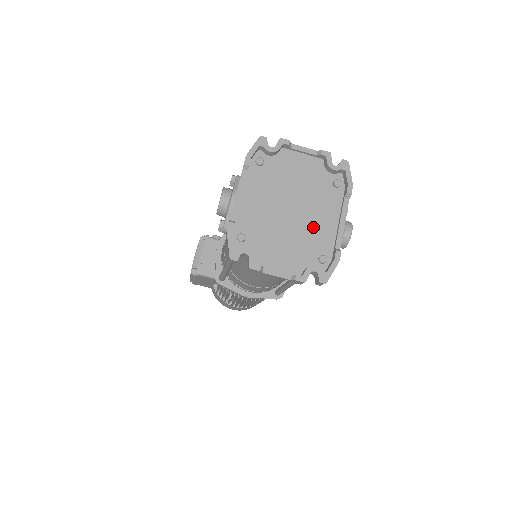
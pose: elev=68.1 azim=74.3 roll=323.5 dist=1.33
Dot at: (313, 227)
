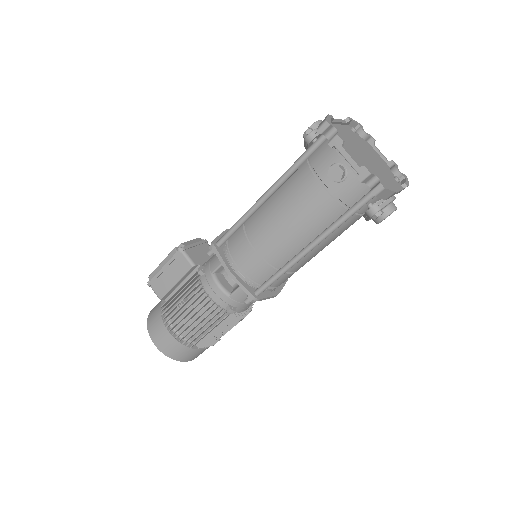
Dot at: (378, 173)
